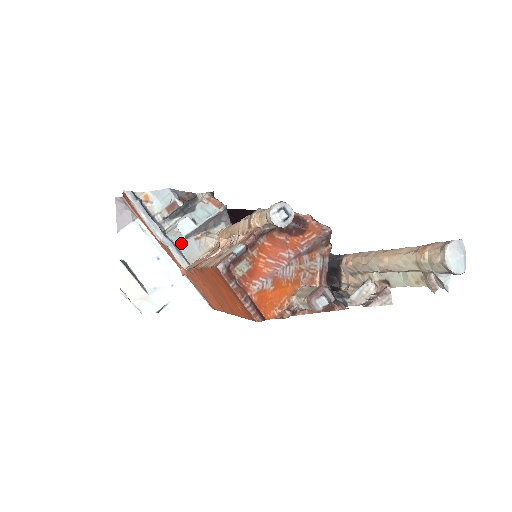
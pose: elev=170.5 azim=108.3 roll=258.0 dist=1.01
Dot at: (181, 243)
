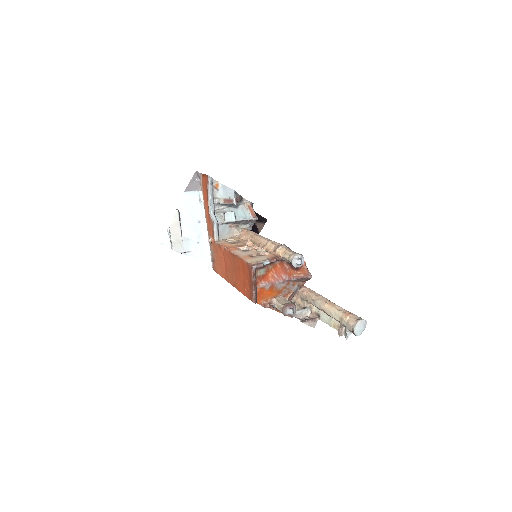
Dot at: (221, 225)
